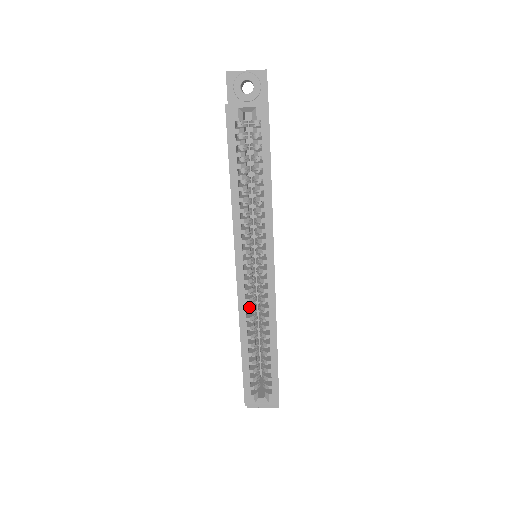
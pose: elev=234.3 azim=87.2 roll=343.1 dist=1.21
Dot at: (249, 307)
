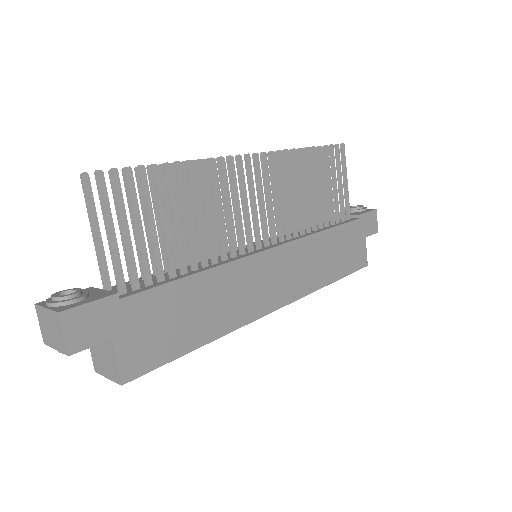
Dot at: occluded
